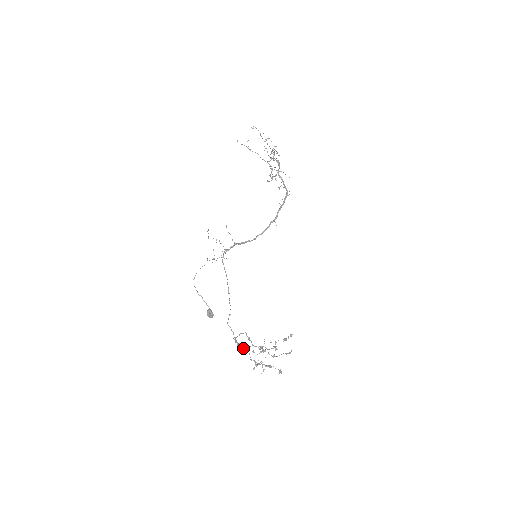
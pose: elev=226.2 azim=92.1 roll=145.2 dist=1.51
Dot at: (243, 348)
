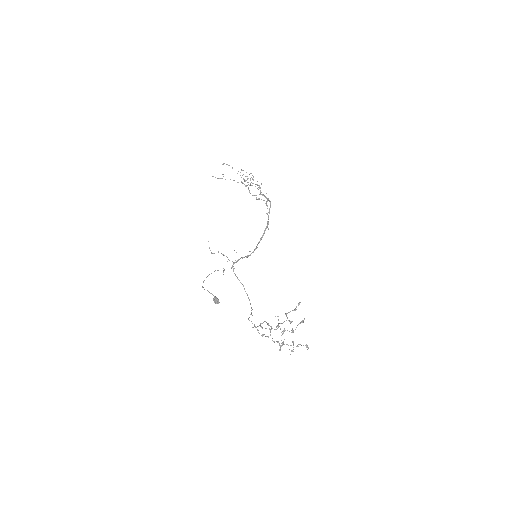
Dot at: (267, 336)
